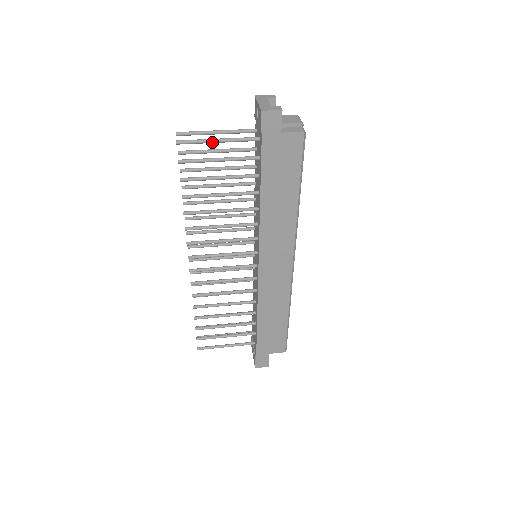
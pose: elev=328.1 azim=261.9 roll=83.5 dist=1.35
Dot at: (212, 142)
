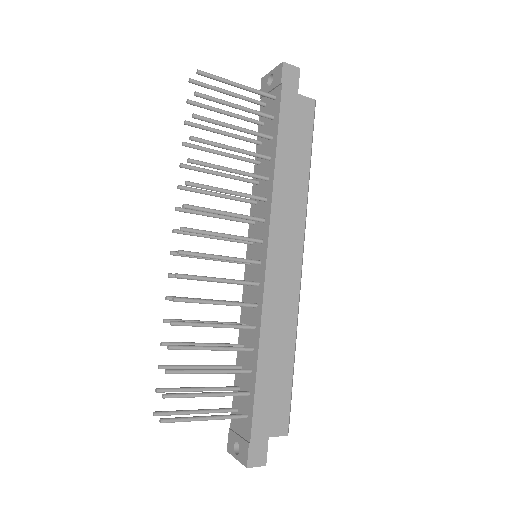
Dot at: (232, 83)
